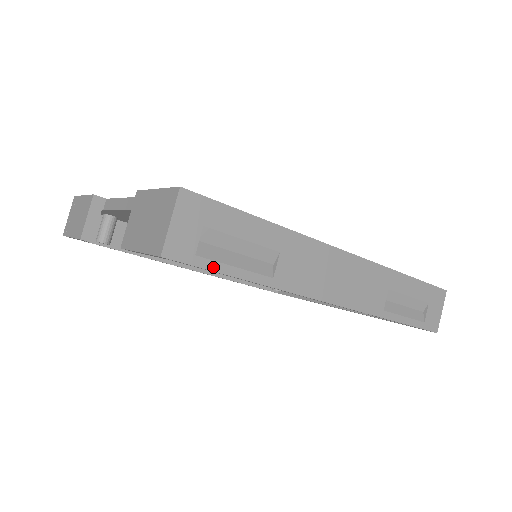
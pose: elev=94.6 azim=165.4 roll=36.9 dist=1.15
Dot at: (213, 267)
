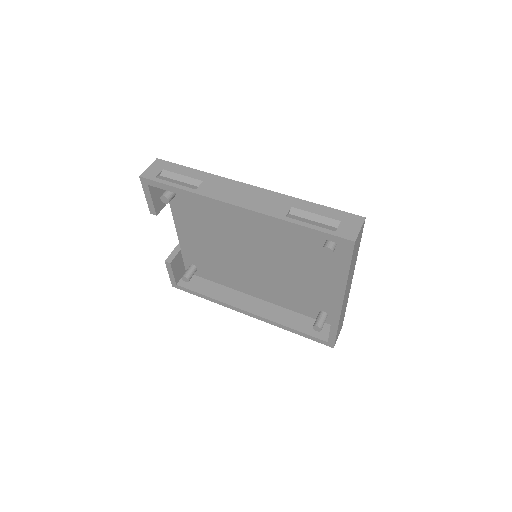
Dot at: (163, 182)
